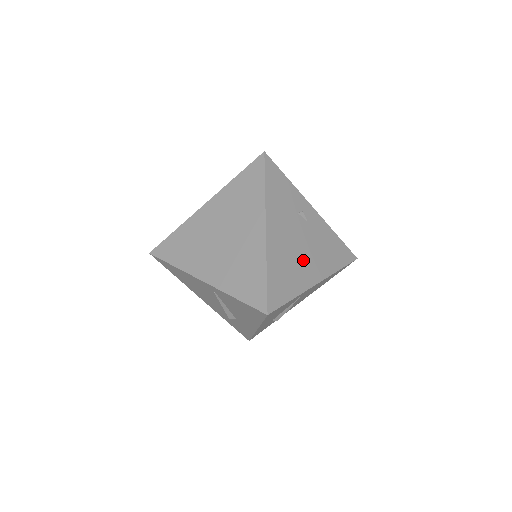
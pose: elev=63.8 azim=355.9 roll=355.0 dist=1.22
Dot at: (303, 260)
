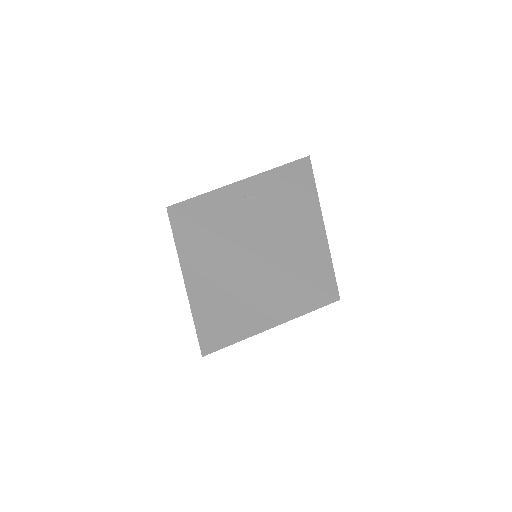
Dot at: (296, 225)
